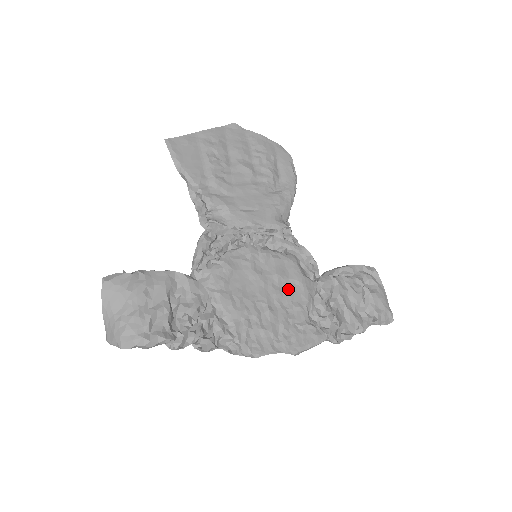
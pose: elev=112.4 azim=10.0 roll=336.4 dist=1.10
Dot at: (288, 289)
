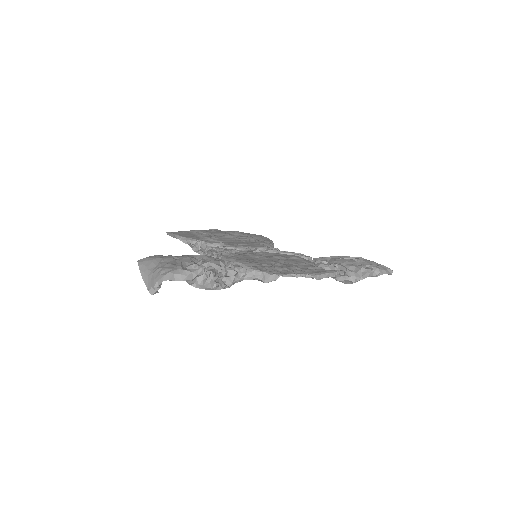
Dot at: (290, 260)
